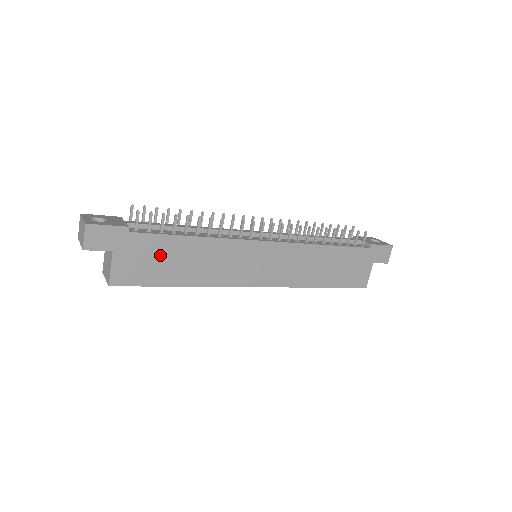
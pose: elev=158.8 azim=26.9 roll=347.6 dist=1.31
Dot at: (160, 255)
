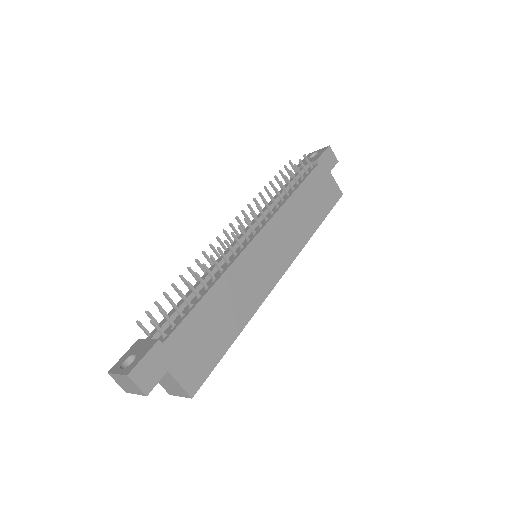
Dot at: (200, 333)
